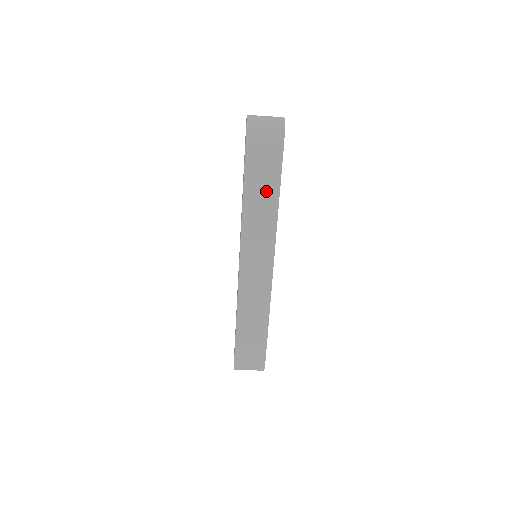
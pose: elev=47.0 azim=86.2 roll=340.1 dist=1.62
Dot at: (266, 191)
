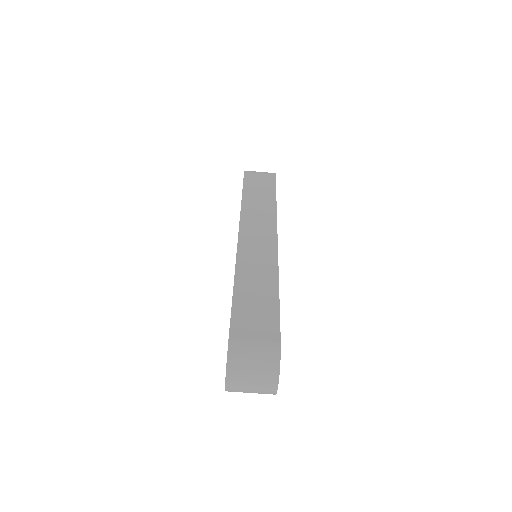
Dot at: (263, 194)
